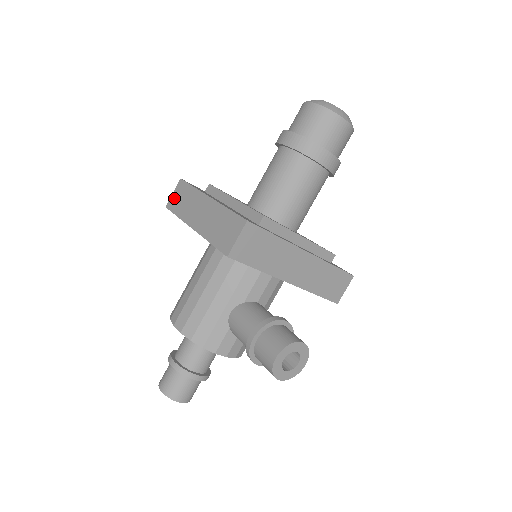
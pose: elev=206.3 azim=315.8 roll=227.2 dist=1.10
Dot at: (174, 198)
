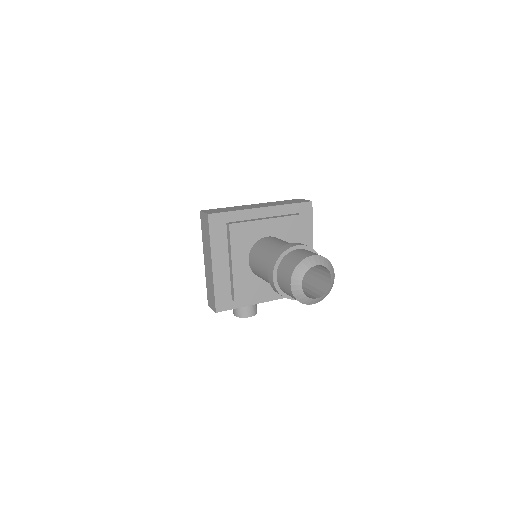
Dot at: (203, 218)
